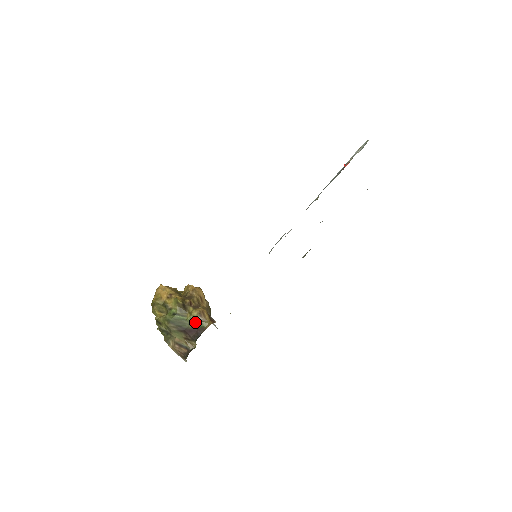
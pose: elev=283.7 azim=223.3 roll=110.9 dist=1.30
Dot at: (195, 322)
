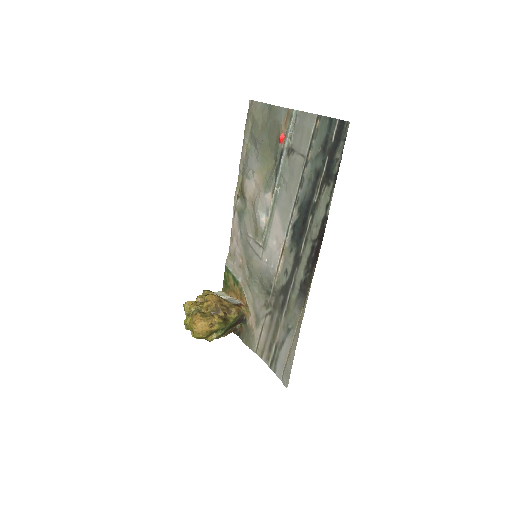
Dot at: (236, 318)
